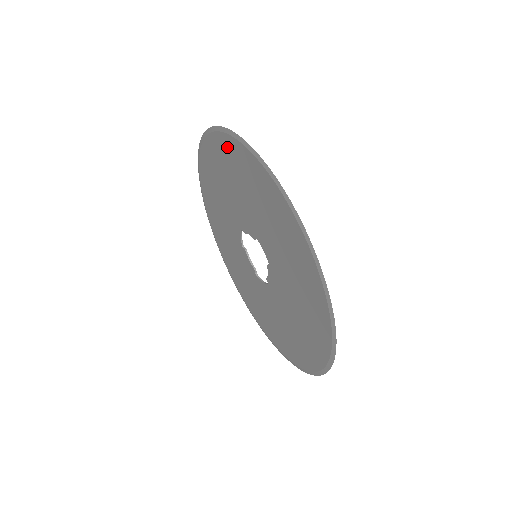
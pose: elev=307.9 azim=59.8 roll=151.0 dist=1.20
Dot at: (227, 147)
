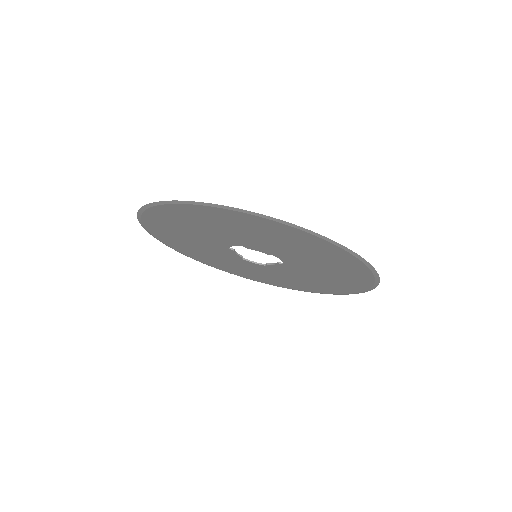
Dot at: (275, 227)
